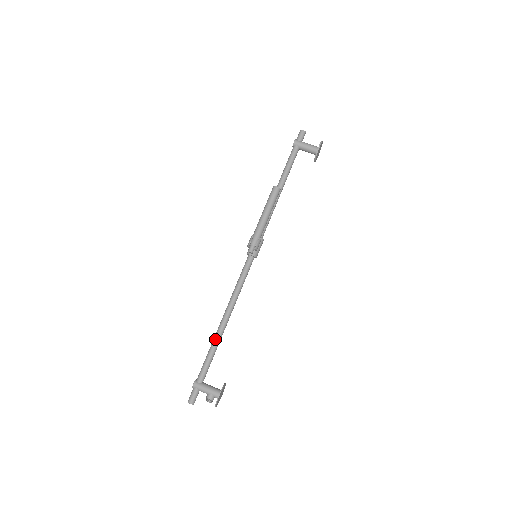
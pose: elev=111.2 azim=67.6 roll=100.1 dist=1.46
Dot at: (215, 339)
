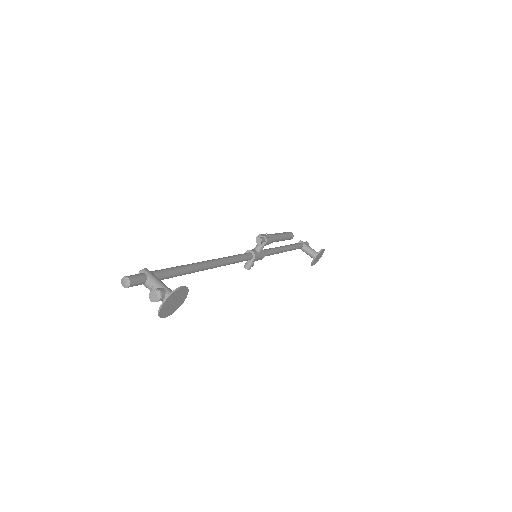
Dot at: occluded
